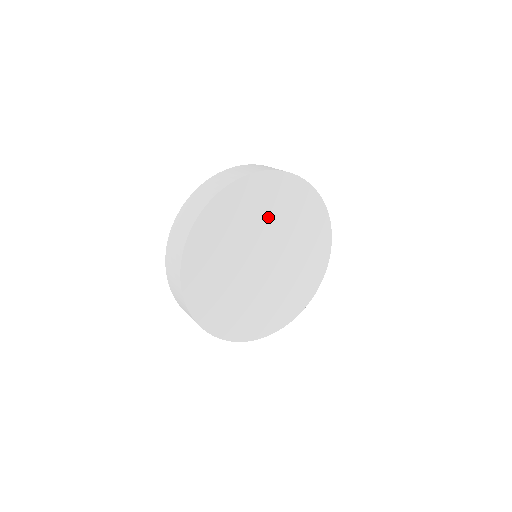
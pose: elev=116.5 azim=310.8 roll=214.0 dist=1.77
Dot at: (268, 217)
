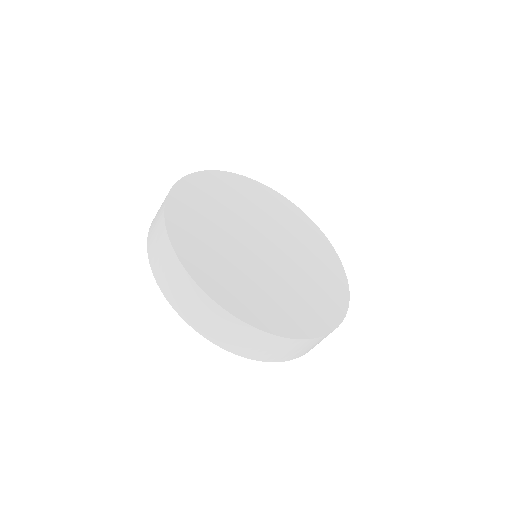
Dot at: (242, 207)
